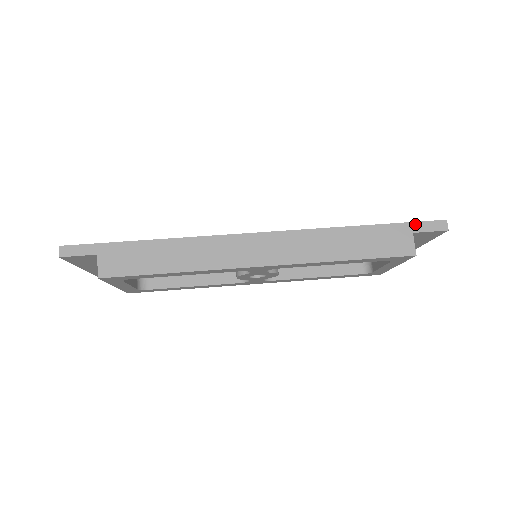
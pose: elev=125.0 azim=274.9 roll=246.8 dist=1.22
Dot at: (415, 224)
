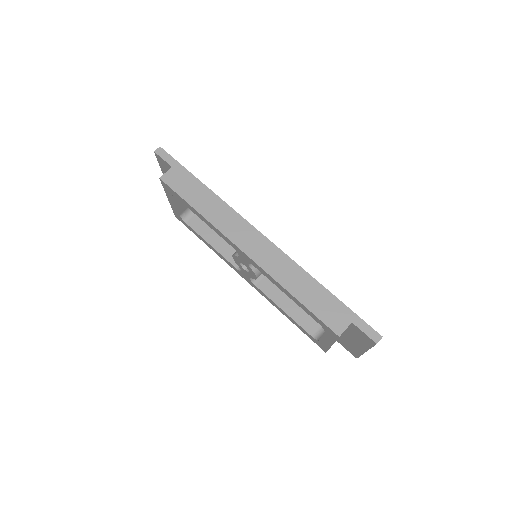
Dot at: (359, 319)
